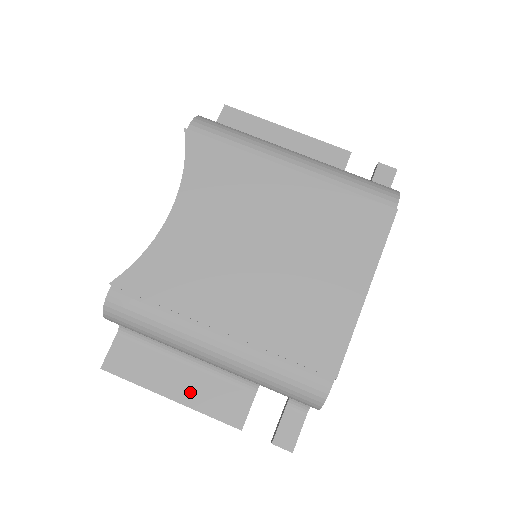
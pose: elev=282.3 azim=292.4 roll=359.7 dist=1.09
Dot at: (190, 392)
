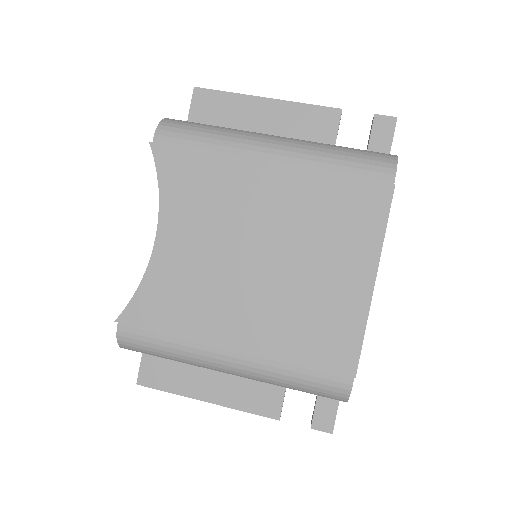
Dot at: (223, 393)
